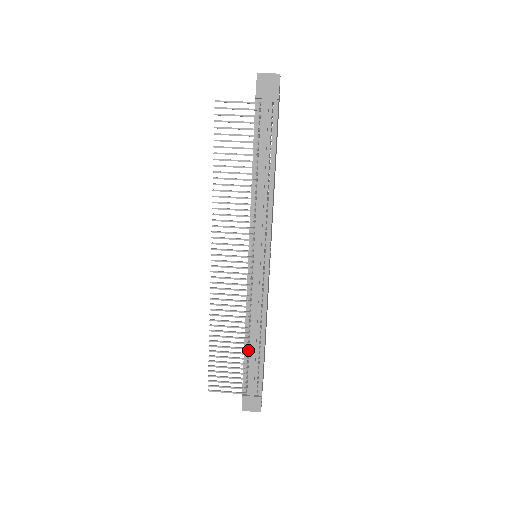
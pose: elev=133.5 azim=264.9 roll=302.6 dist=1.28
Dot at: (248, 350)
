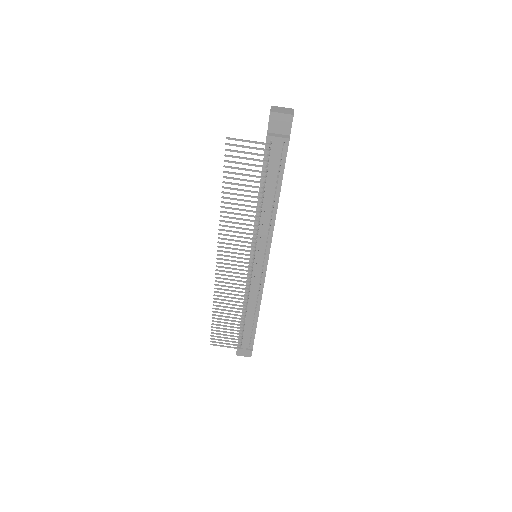
Dot at: occluded
